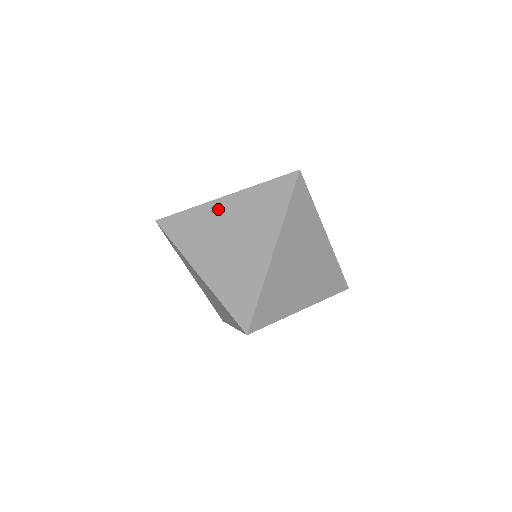
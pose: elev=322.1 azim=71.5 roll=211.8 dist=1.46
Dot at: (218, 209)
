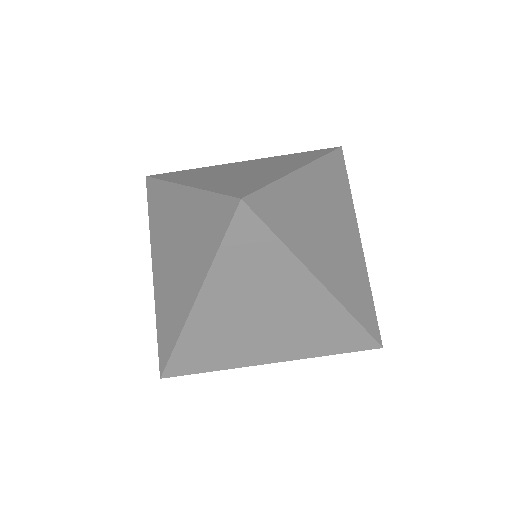
Dot at: (176, 200)
